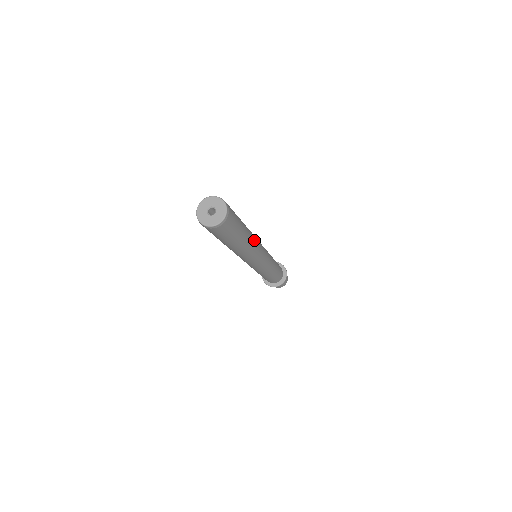
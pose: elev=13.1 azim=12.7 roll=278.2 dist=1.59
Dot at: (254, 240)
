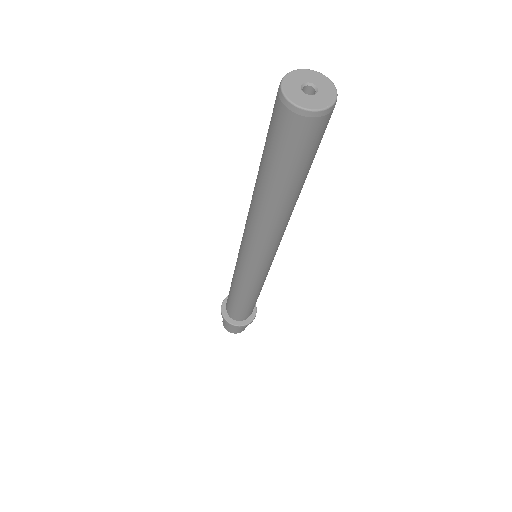
Dot at: occluded
